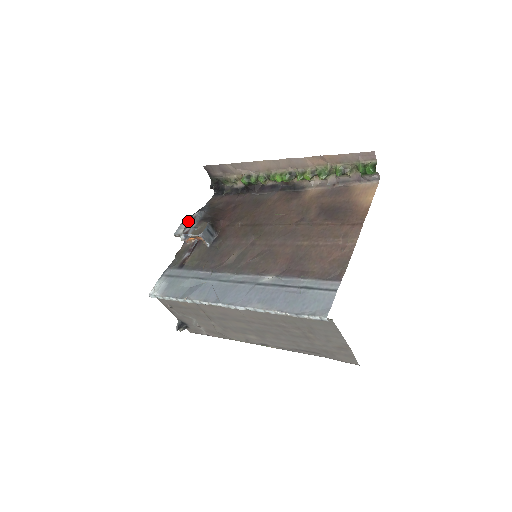
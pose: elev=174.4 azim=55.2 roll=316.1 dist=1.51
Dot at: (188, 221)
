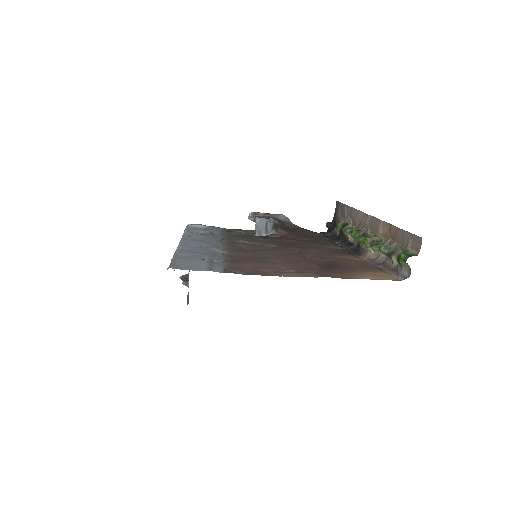
Dot at: occluded
